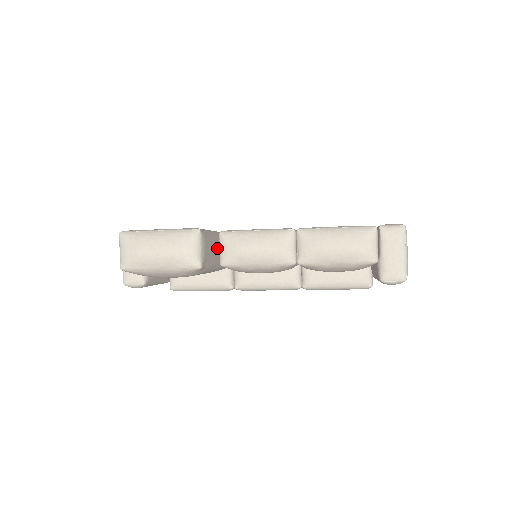
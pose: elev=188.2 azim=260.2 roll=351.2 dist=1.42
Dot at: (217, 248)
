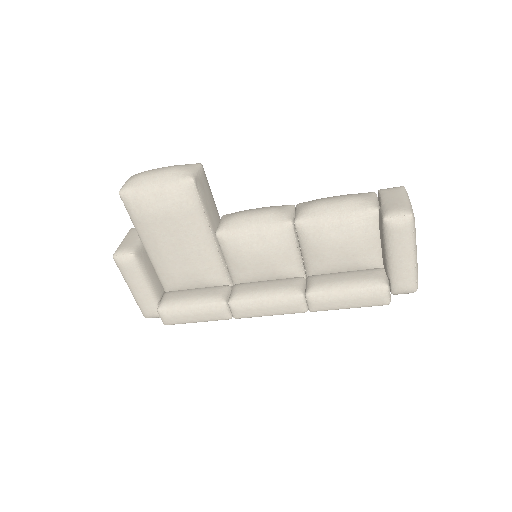
Dot at: (216, 218)
